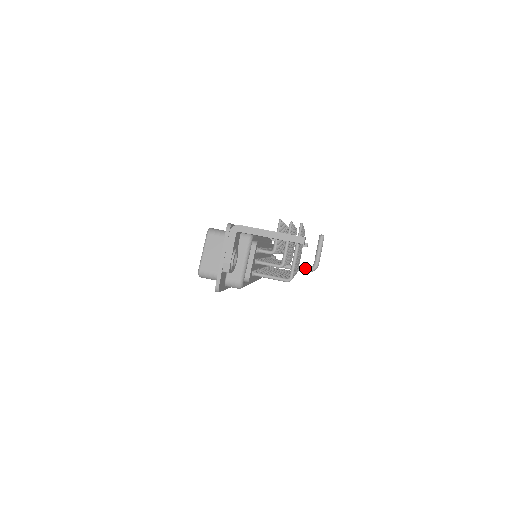
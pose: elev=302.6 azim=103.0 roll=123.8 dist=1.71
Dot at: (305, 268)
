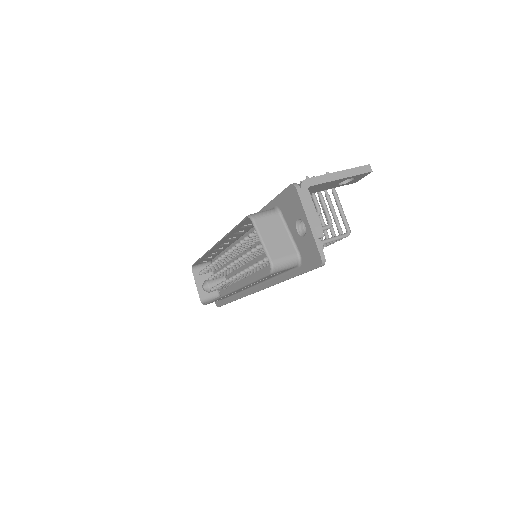
Dot at: occluded
